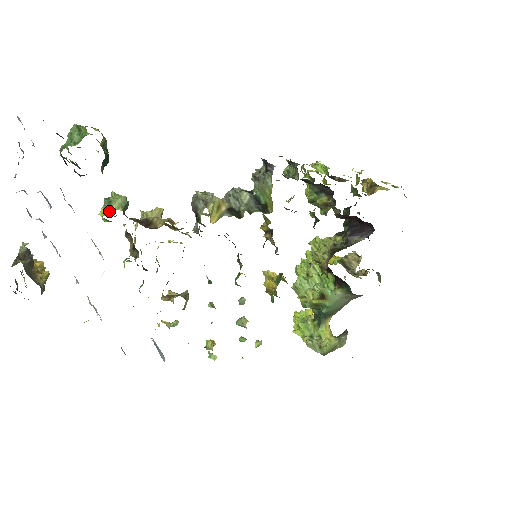
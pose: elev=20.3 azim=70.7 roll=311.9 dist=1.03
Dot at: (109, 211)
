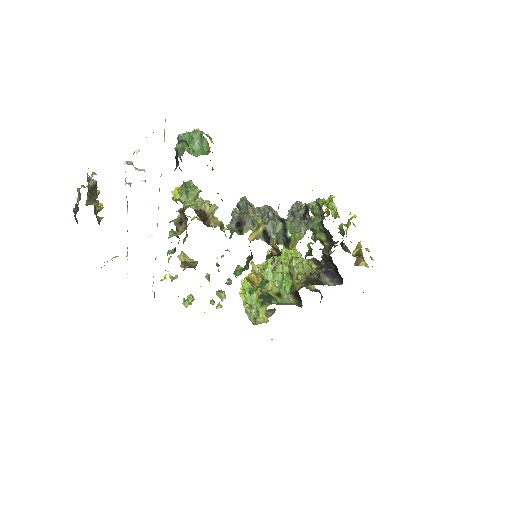
Dot at: (185, 201)
